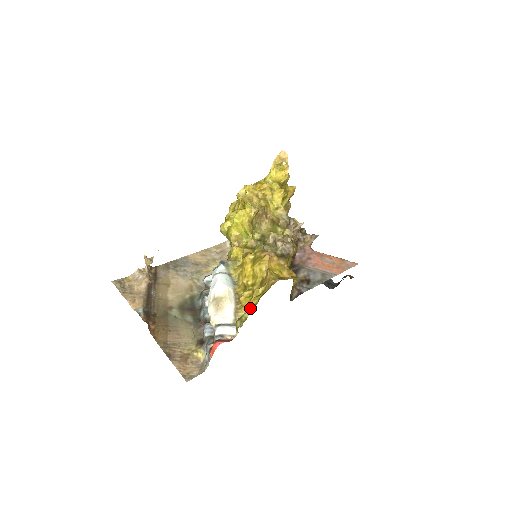
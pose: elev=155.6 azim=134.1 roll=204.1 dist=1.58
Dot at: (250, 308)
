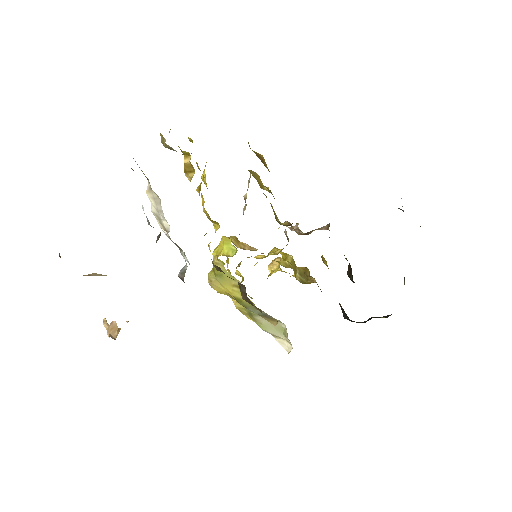
Dot at: occluded
